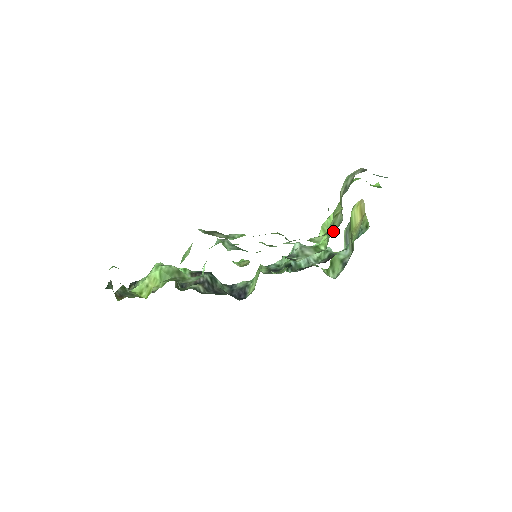
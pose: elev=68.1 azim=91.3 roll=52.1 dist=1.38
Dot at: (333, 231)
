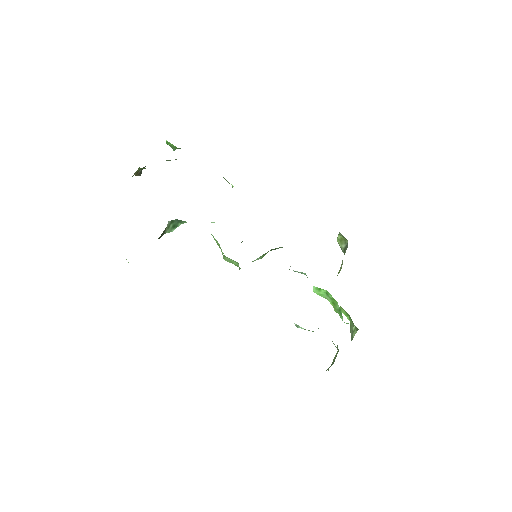
Dot at: occluded
